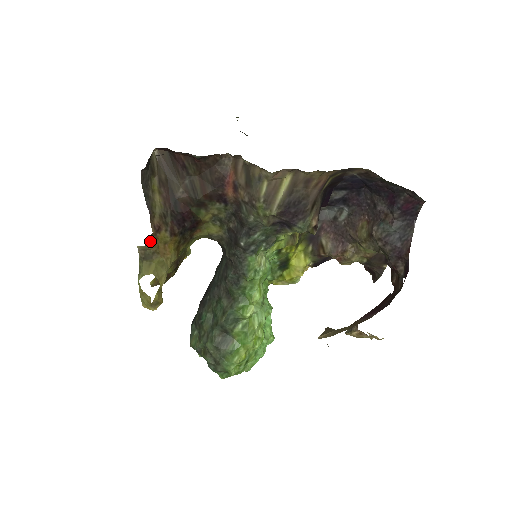
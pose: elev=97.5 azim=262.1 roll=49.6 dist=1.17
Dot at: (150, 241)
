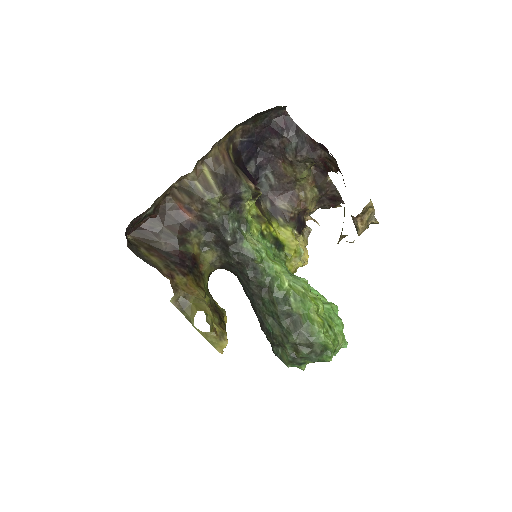
Dot at: (174, 289)
